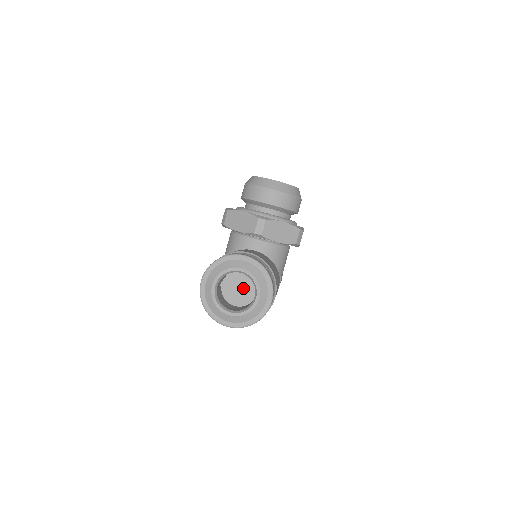
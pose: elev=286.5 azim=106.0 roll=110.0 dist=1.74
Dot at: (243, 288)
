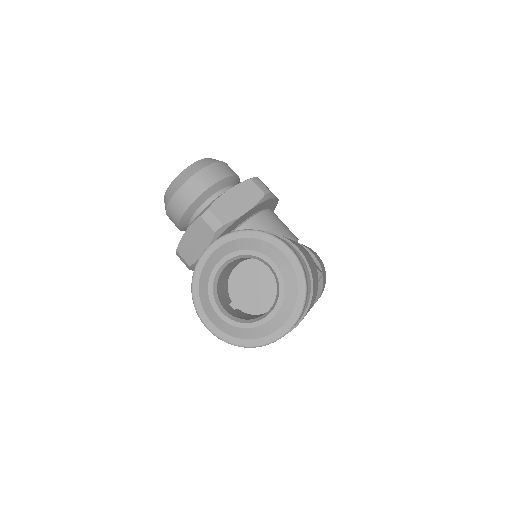
Dot at: (257, 281)
